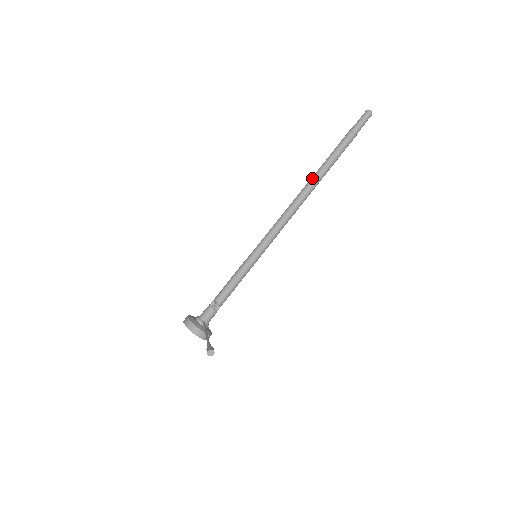
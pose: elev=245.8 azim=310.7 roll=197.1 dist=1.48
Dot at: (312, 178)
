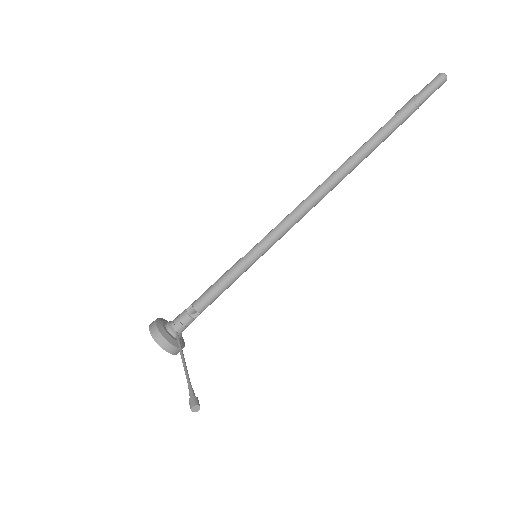
Dot at: (348, 161)
